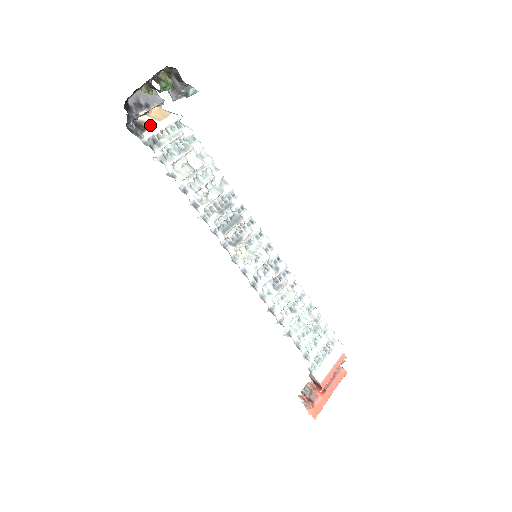
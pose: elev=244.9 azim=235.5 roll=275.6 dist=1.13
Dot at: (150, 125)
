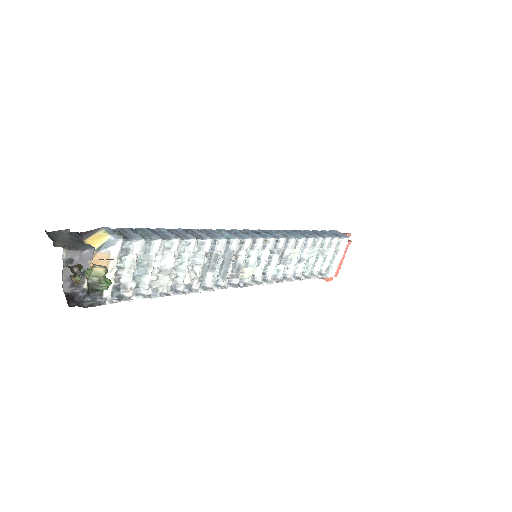
Dot at: occluded
